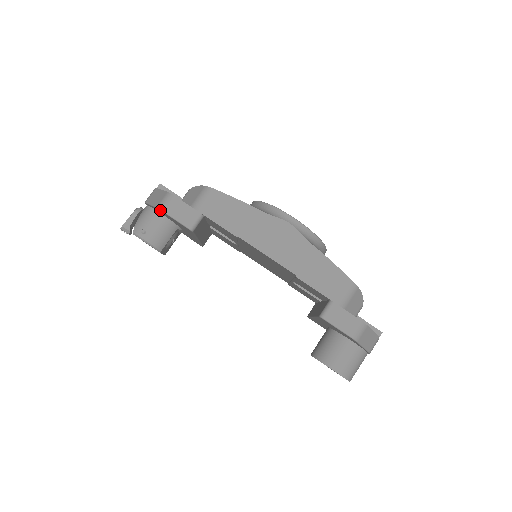
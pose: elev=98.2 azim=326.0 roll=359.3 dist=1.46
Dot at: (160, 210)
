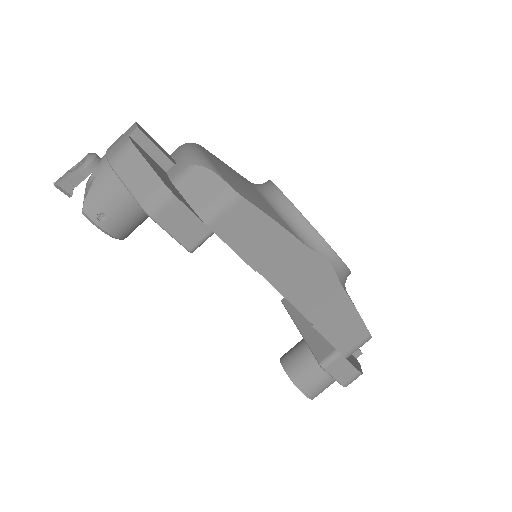
Dot at: (146, 213)
